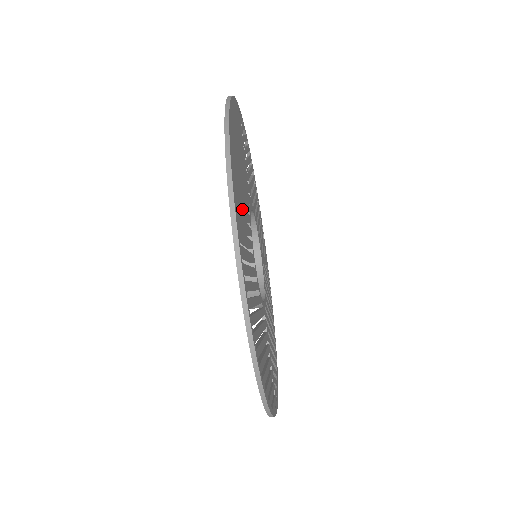
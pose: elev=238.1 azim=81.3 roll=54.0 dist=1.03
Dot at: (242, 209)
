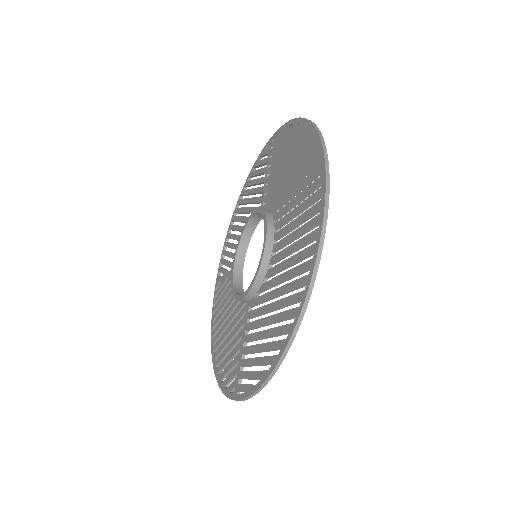
Dot at: (303, 198)
